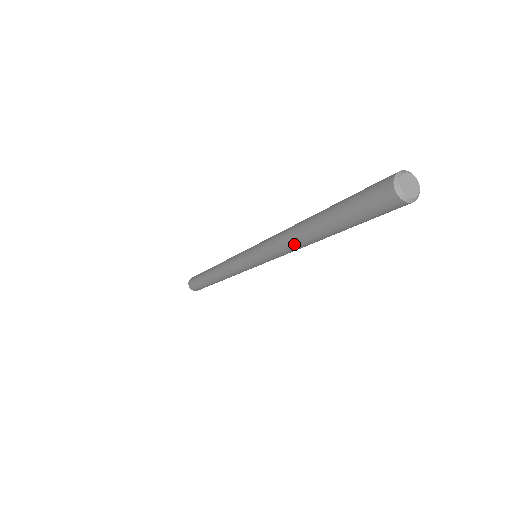
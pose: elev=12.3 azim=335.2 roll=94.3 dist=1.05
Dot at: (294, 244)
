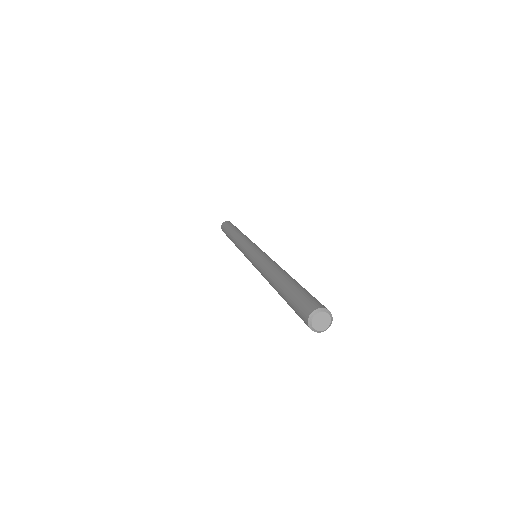
Dot at: occluded
